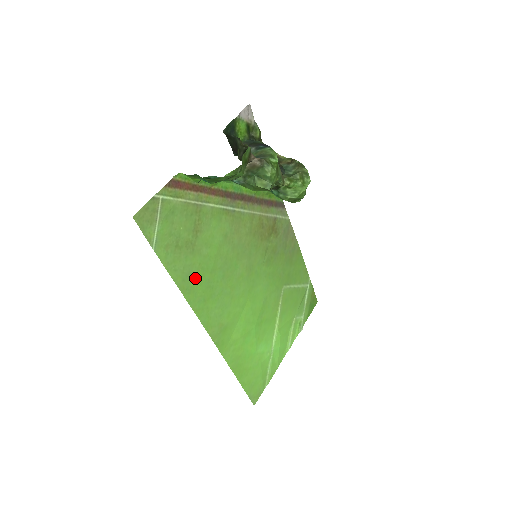
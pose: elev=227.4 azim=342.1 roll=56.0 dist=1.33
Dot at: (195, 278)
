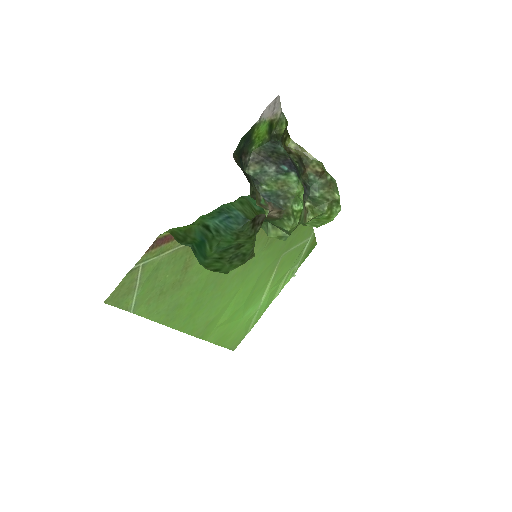
Dot at: (181, 306)
